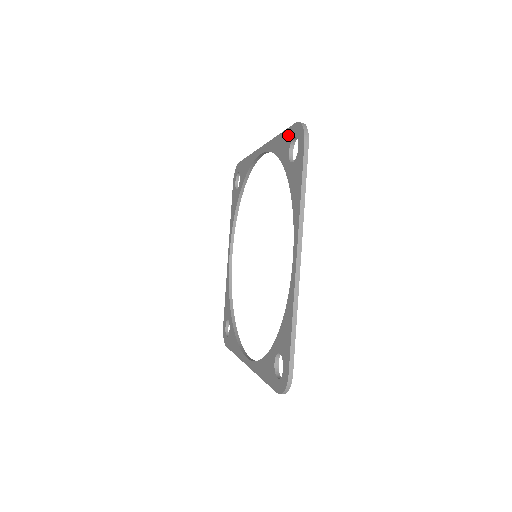
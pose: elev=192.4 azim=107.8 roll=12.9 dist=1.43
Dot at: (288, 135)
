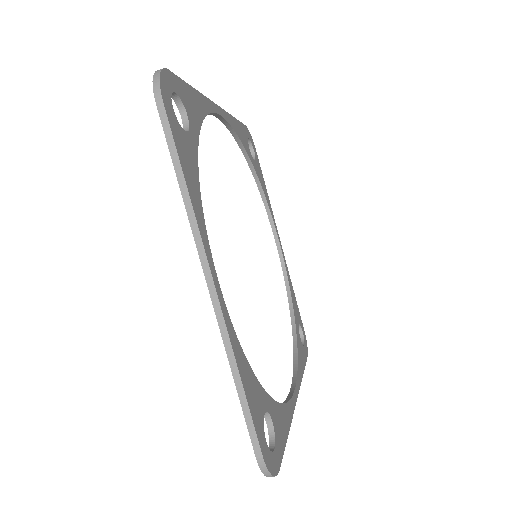
Dot at: occluded
